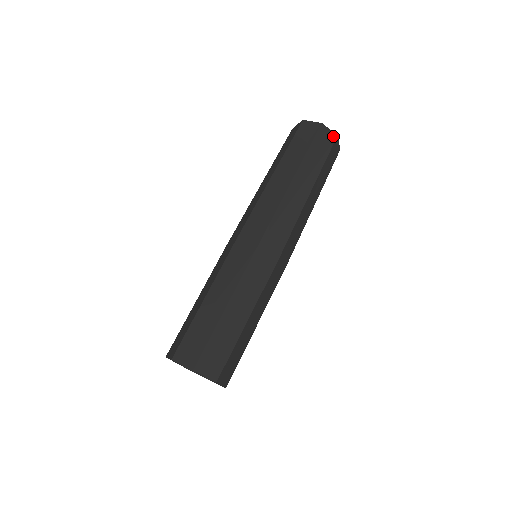
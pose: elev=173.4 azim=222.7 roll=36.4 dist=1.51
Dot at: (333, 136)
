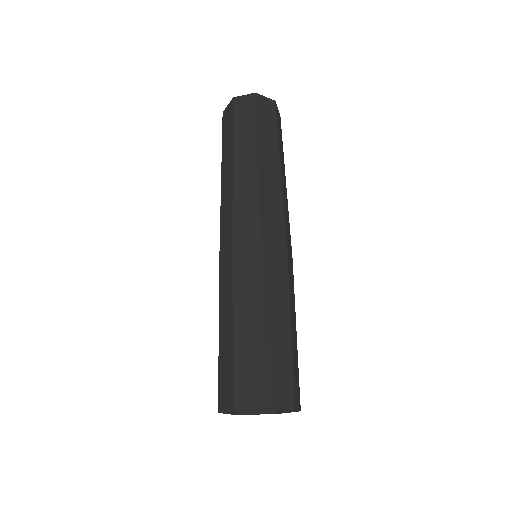
Dot at: (272, 102)
